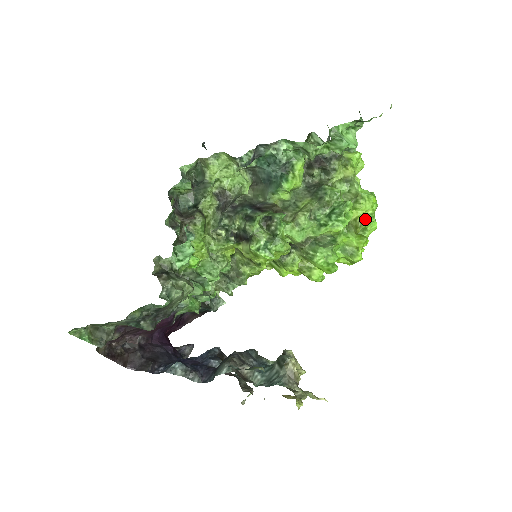
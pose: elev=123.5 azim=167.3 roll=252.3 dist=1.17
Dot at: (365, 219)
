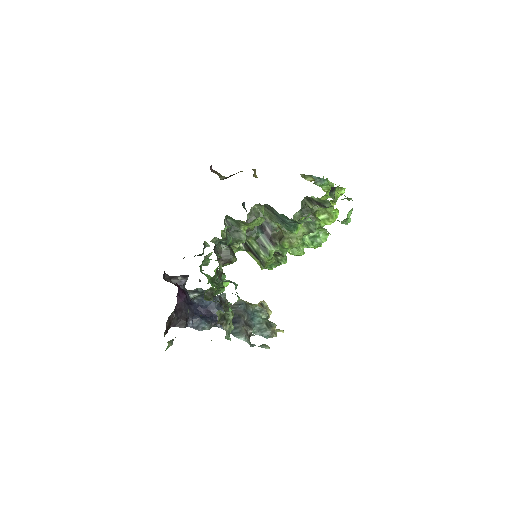
Dot at: occluded
